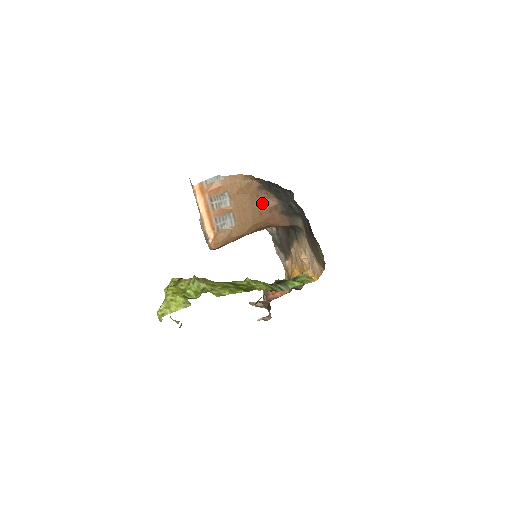
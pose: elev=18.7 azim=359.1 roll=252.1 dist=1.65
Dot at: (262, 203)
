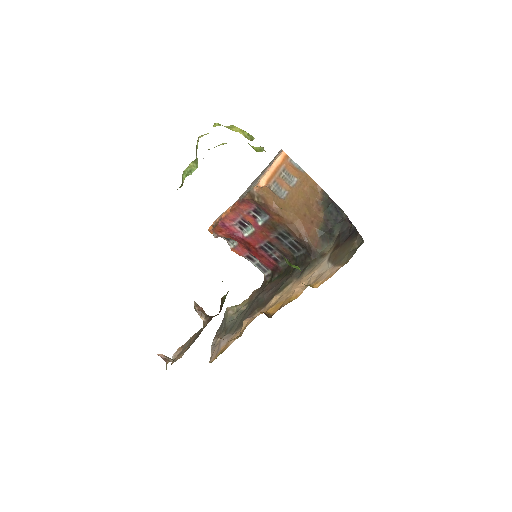
Dot at: (311, 211)
